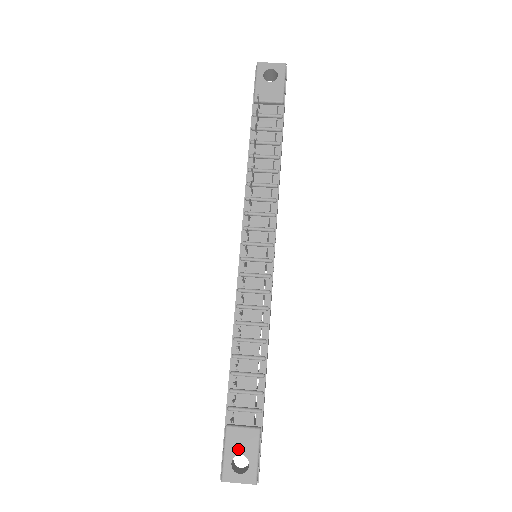
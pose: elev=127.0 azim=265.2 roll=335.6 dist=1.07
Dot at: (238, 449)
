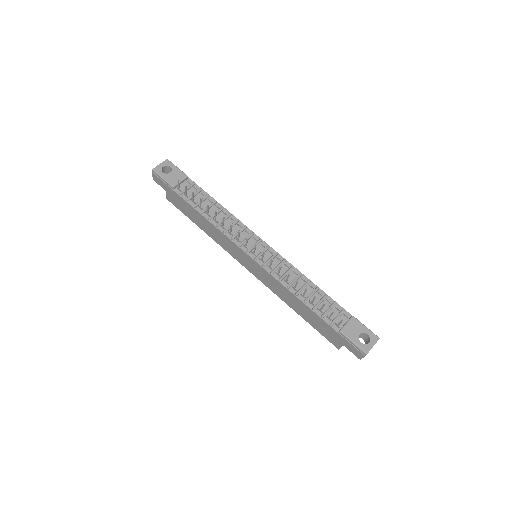
Dot at: (356, 334)
